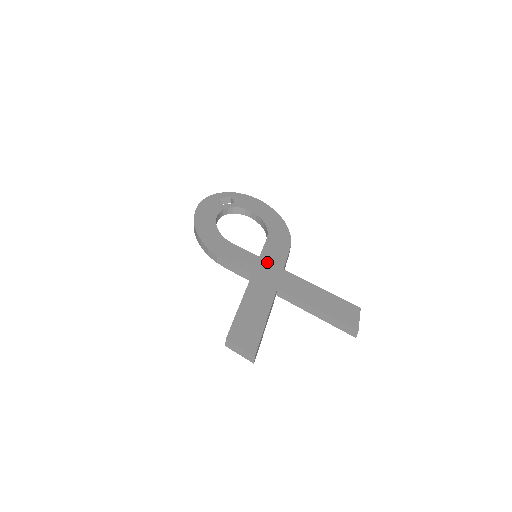
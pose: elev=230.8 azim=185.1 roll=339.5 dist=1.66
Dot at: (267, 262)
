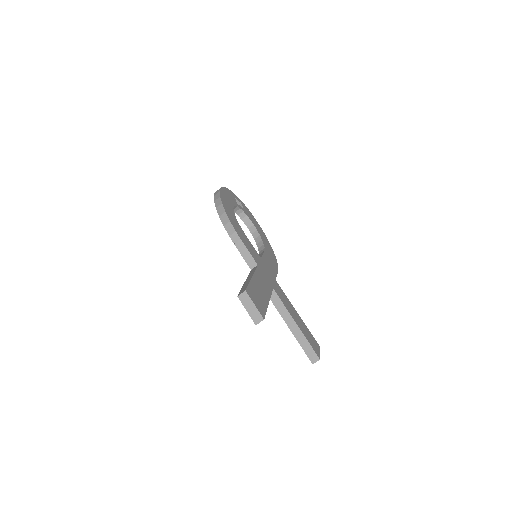
Dot at: (266, 266)
